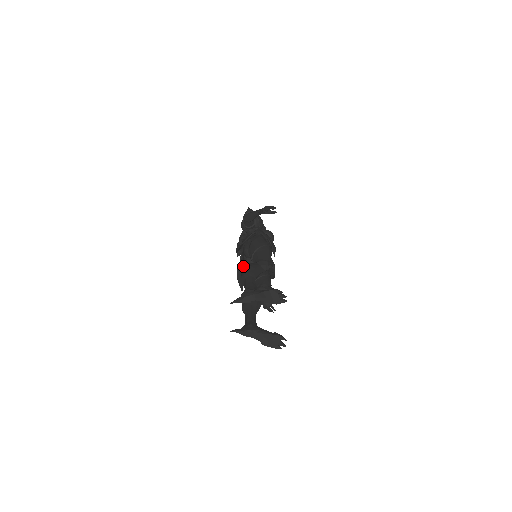
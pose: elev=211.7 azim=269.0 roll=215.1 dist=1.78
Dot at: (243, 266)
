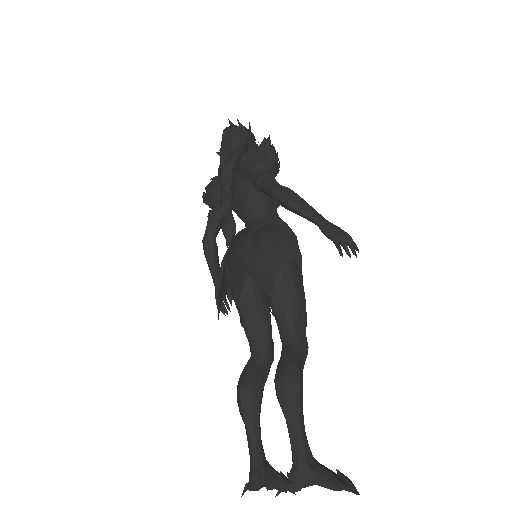
Dot at: (230, 268)
